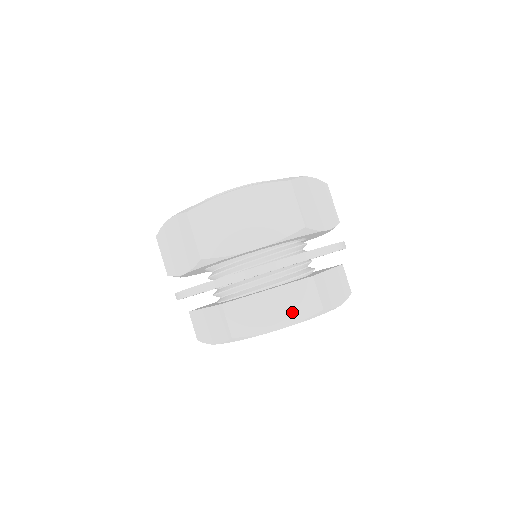
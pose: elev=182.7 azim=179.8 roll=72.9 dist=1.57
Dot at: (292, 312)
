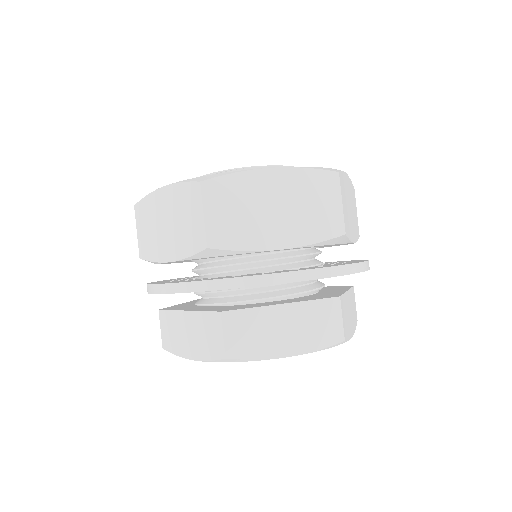
Dot at: (202, 346)
